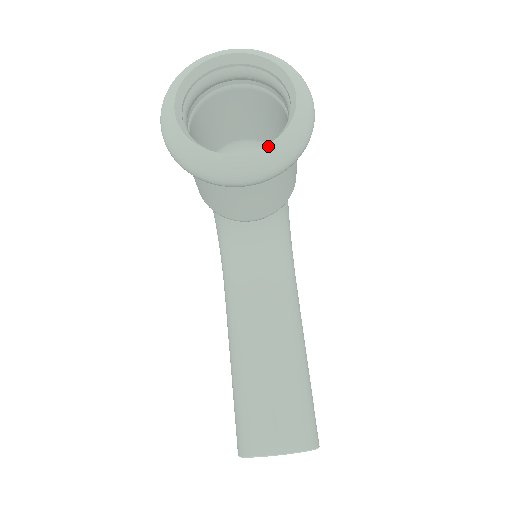
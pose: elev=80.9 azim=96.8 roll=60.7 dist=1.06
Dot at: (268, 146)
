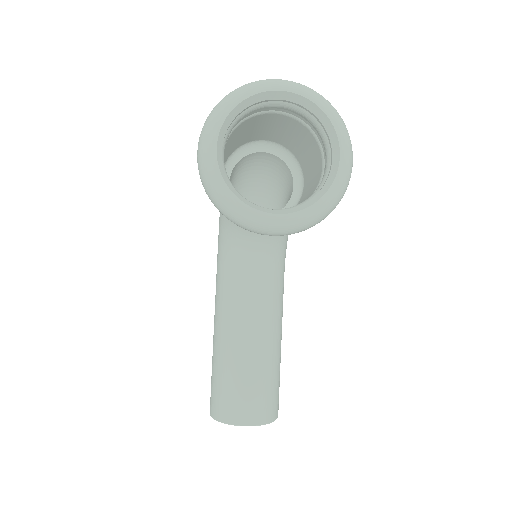
Dot at: (303, 211)
